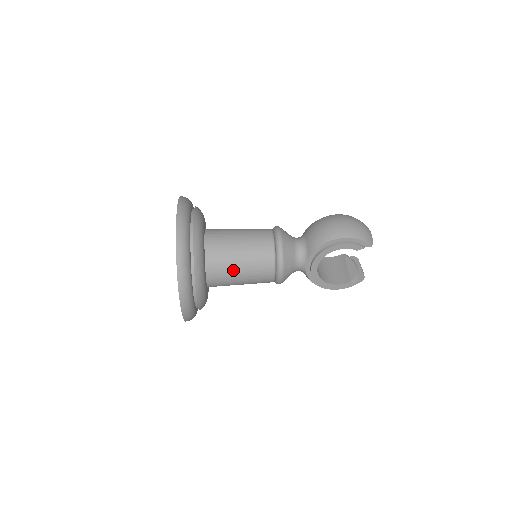
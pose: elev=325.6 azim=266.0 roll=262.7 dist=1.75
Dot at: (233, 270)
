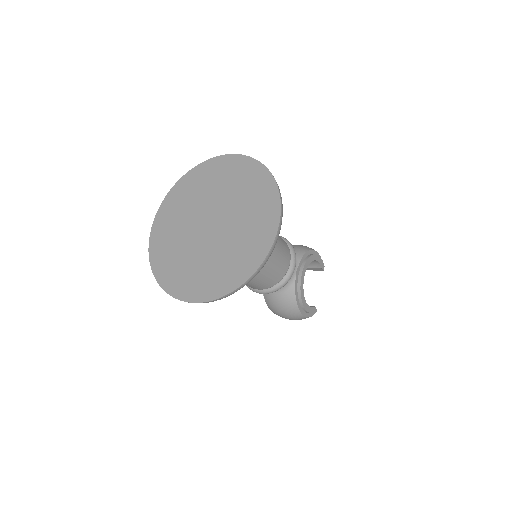
Dot at: occluded
